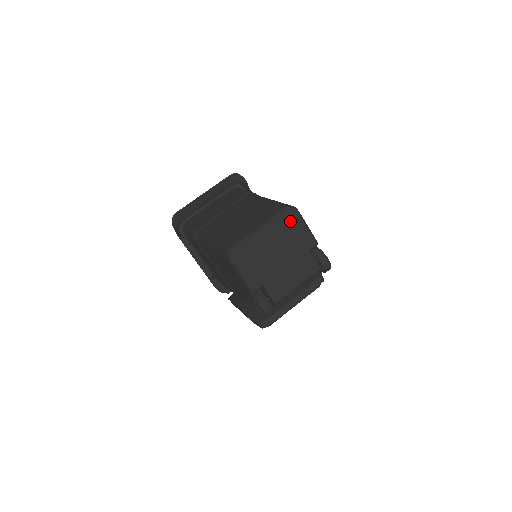
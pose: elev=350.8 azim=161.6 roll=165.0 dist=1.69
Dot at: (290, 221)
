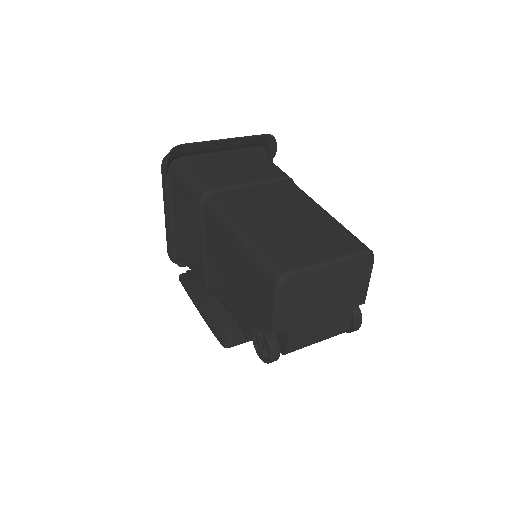
Dot at: (361, 268)
